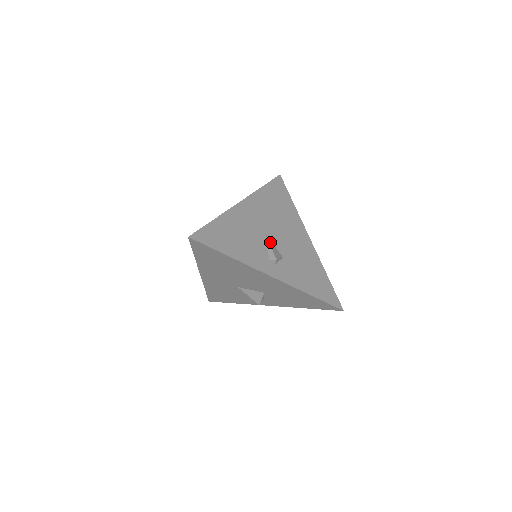
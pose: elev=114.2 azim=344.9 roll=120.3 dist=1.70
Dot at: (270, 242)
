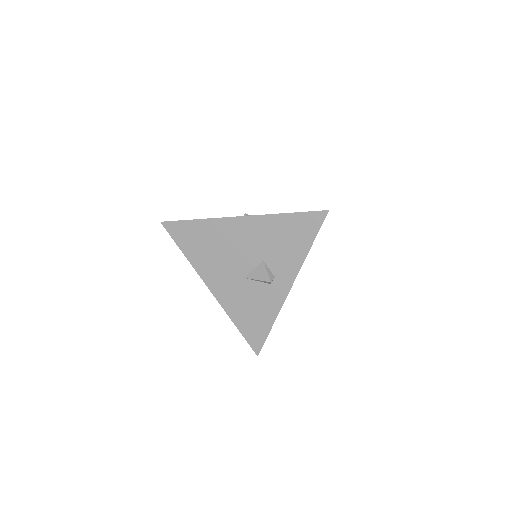
Dot at: occluded
